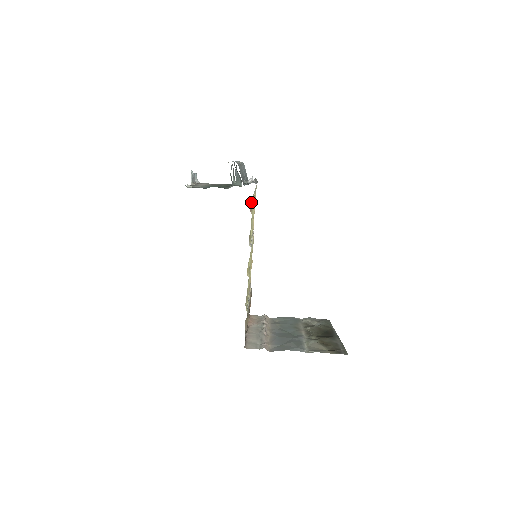
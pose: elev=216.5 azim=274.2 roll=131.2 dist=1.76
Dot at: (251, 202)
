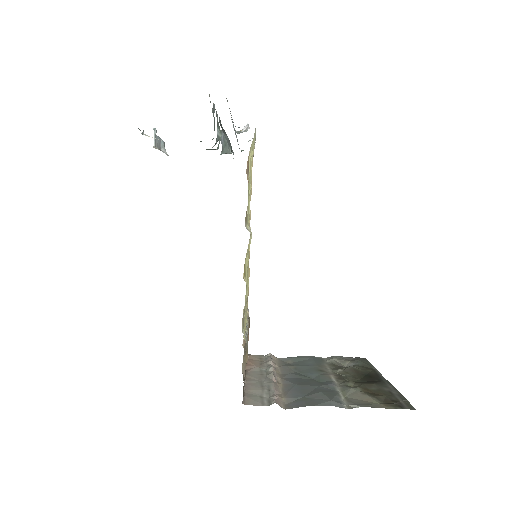
Dot at: occluded
